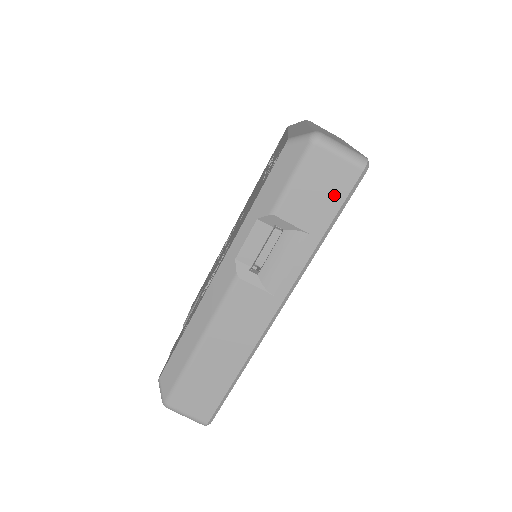
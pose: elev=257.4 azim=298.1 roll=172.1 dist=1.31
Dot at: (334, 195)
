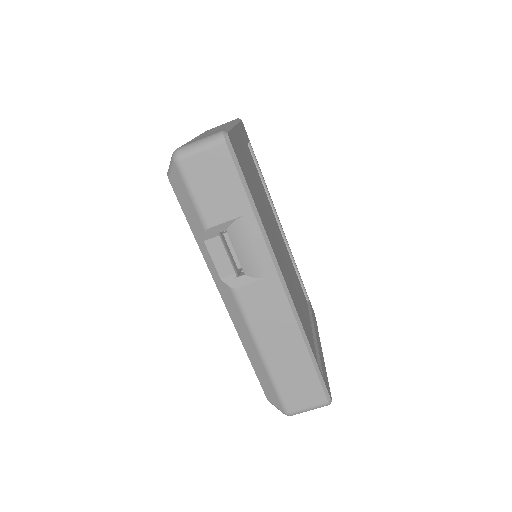
Dot at: (227, 177)
